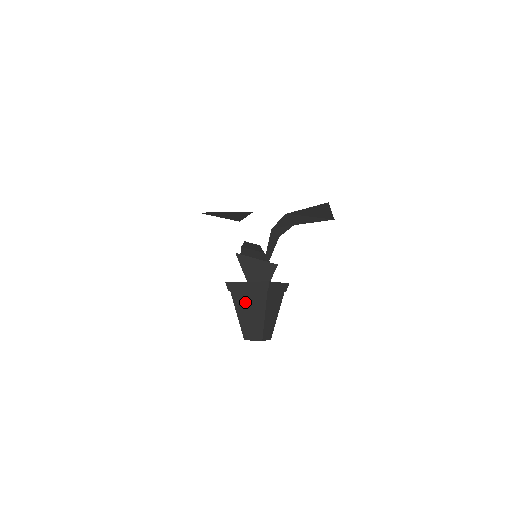
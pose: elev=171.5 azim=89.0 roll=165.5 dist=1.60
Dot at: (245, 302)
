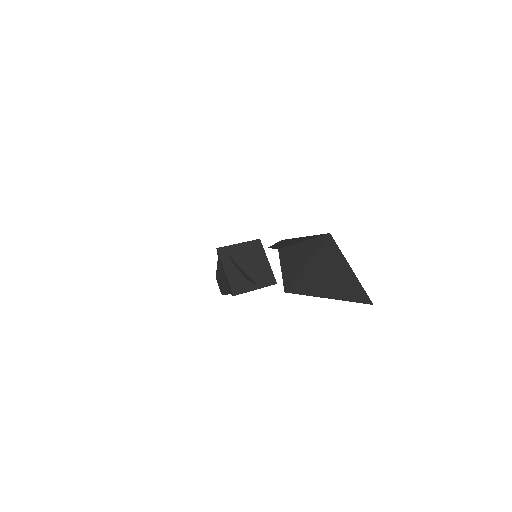
Dot at: occluded
